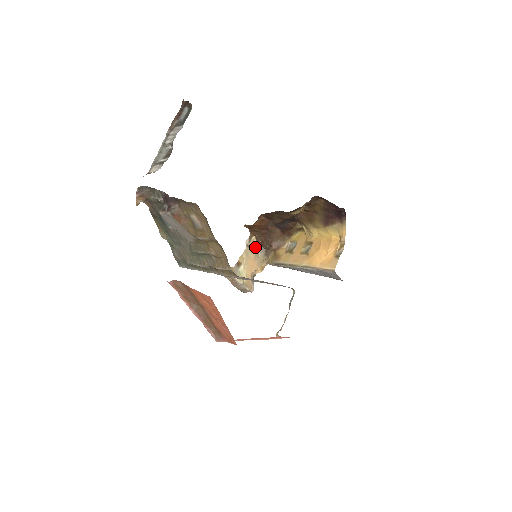
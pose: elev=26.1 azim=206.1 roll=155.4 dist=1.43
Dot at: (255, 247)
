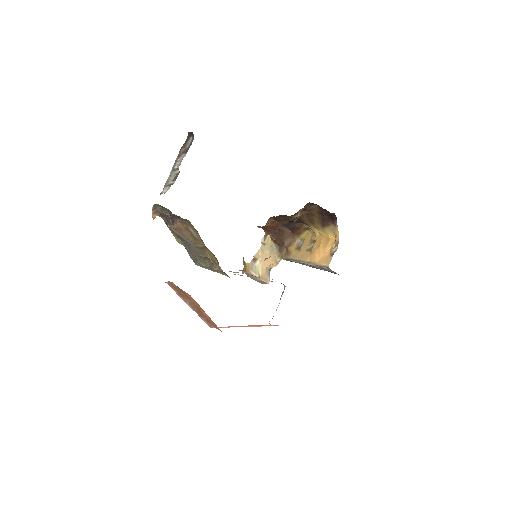
Dot at: (270, 244)
